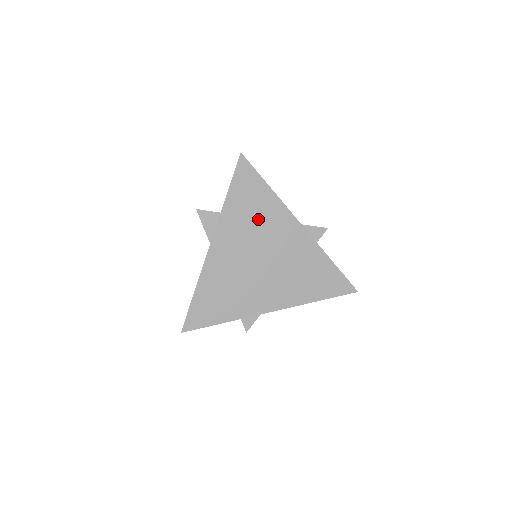
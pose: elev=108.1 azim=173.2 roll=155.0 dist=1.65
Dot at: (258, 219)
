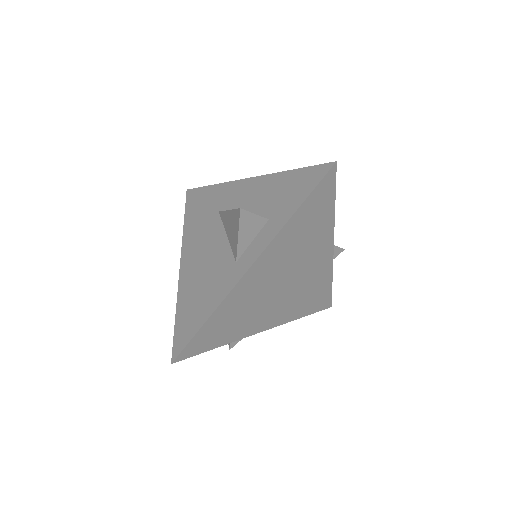
Dot at: (306, 241)
